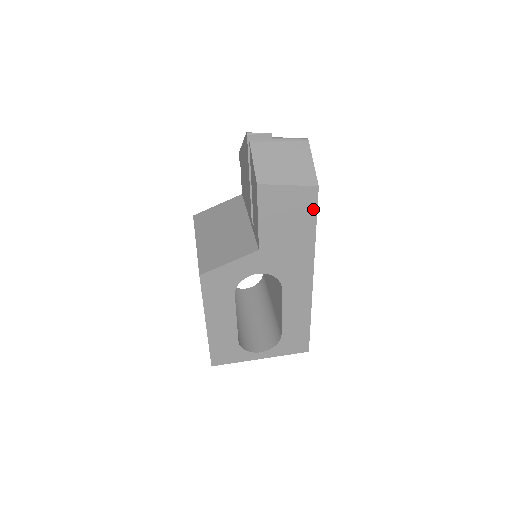
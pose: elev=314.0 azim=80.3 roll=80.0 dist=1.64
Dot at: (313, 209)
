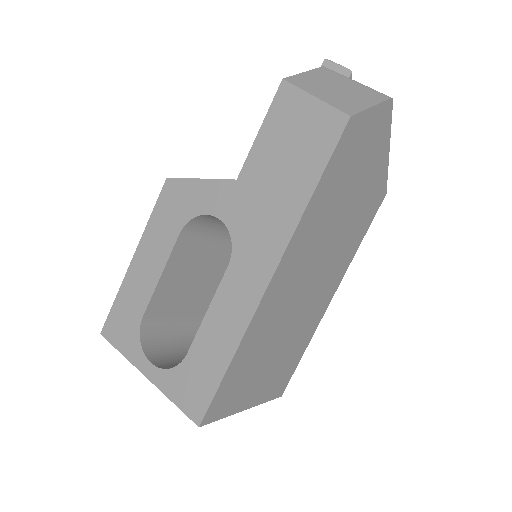
Dot at: (327, 151)
